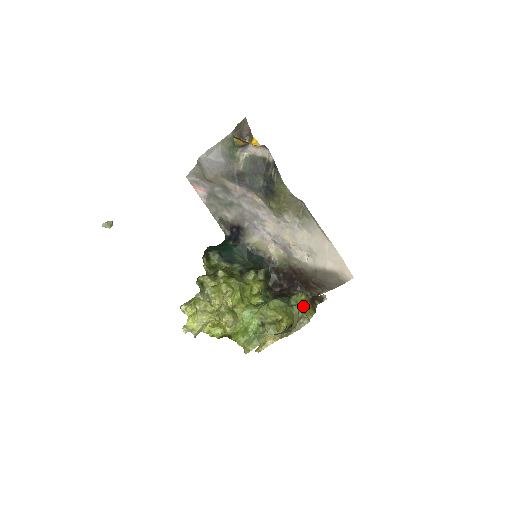
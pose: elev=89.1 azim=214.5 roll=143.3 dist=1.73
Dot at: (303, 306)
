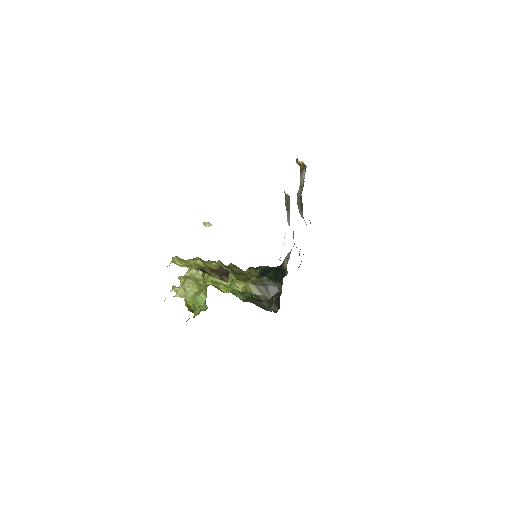
Dot at: (192, 259)
